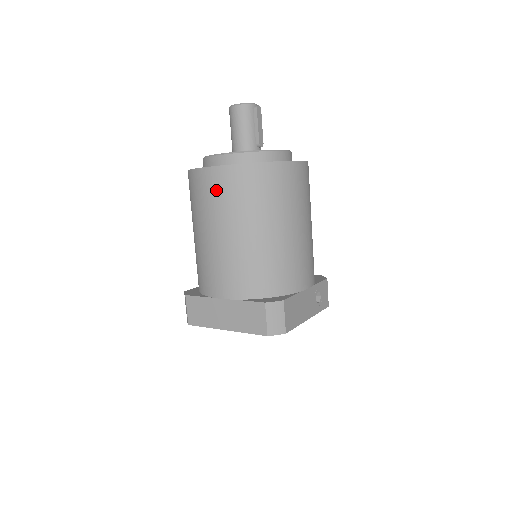
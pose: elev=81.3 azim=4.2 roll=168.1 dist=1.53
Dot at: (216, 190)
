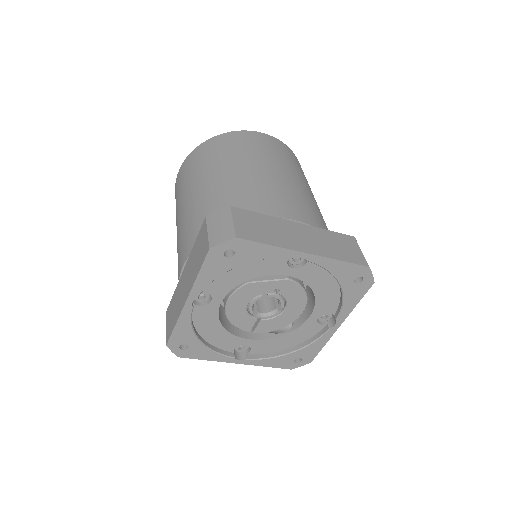
Dot at: (275, 147)
